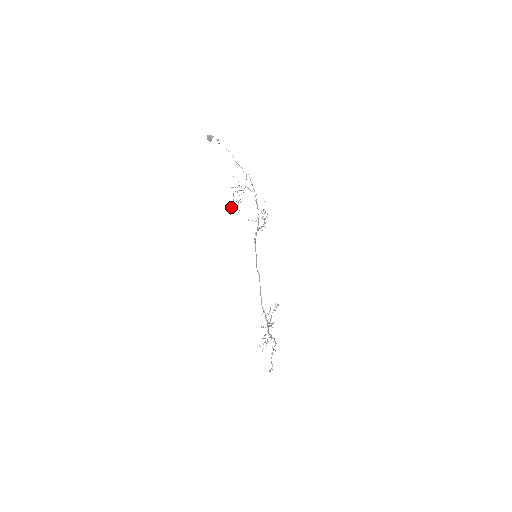
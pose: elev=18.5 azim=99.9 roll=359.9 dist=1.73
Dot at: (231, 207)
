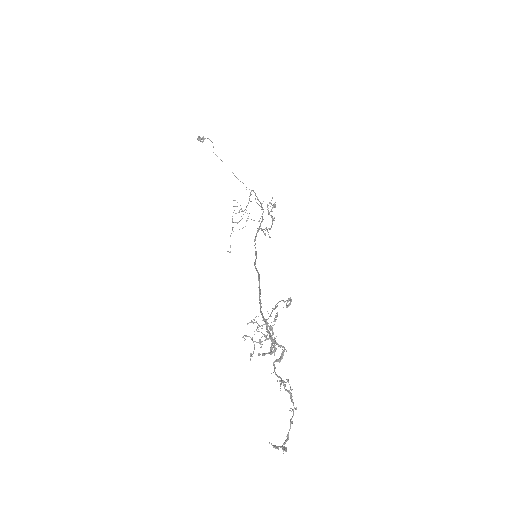
Dot at: occluded
